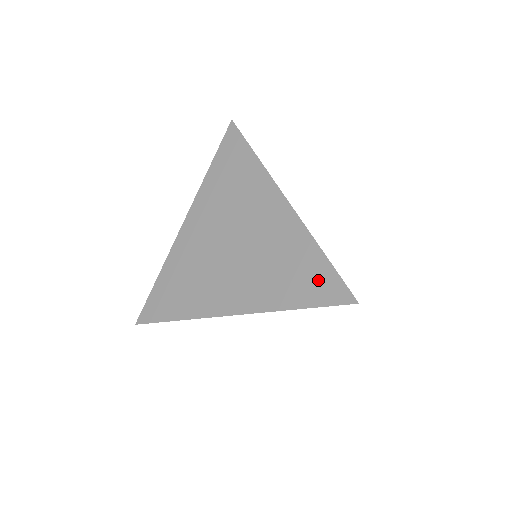
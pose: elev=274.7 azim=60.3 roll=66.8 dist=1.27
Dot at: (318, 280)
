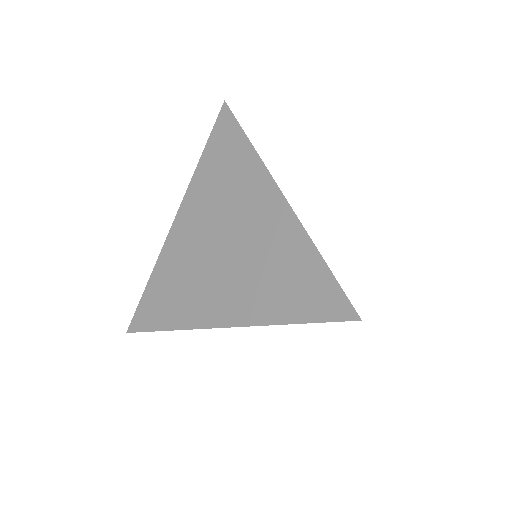
Dot at: (315, 290)
